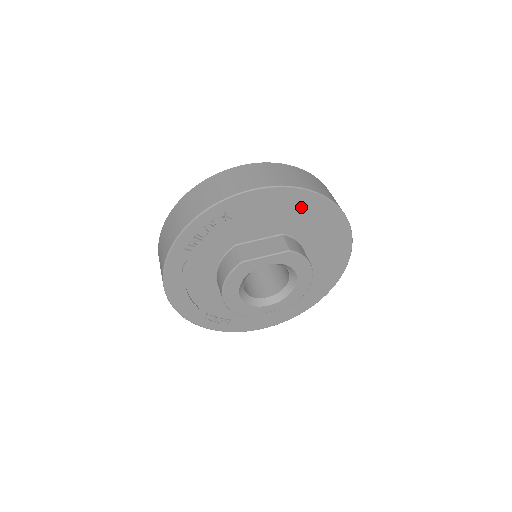
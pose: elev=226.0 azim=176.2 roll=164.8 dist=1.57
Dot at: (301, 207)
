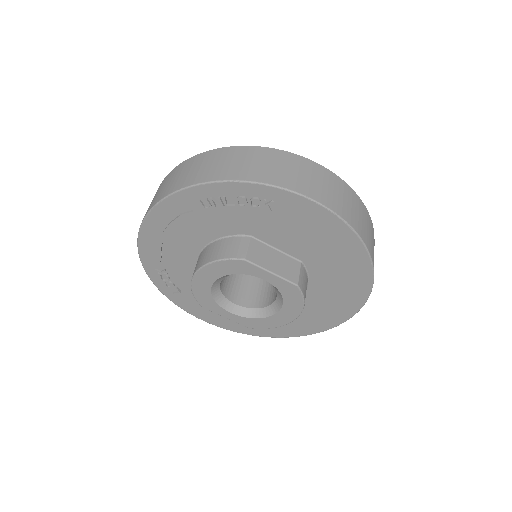
Dot at: (343, 254)
